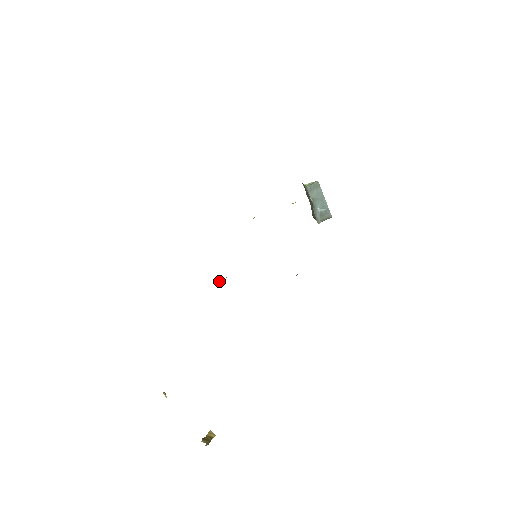
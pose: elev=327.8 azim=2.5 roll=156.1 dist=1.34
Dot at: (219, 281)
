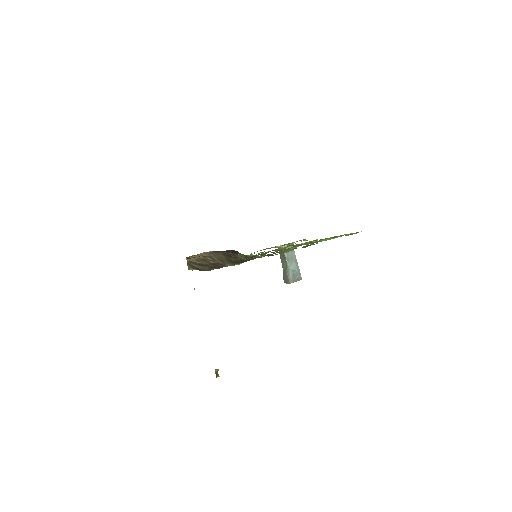
Dot at: occluded
